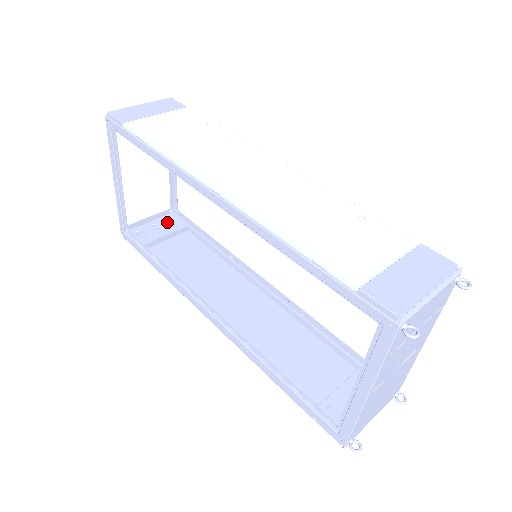
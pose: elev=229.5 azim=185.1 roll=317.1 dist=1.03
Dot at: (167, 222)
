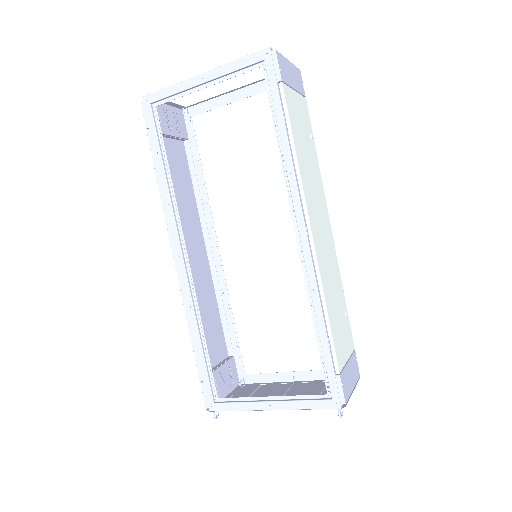
Dot at: (173, 115)
